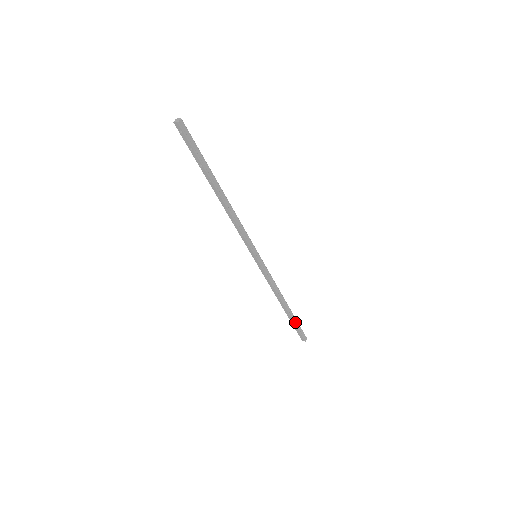
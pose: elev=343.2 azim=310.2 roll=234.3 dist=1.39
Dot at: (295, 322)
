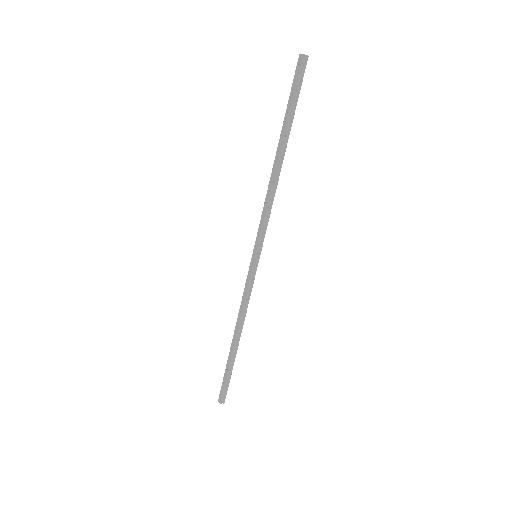
Dot at: (230, 370)
